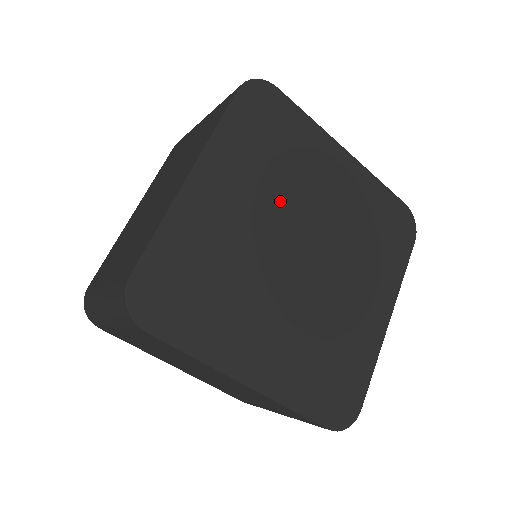
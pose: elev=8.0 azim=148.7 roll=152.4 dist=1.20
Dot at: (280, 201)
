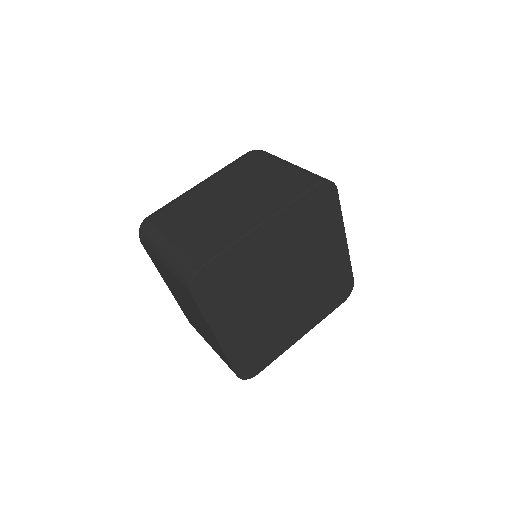
Dot at: (295, 254)
